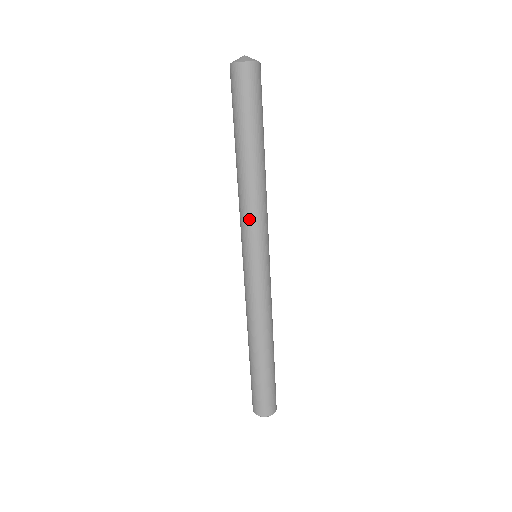
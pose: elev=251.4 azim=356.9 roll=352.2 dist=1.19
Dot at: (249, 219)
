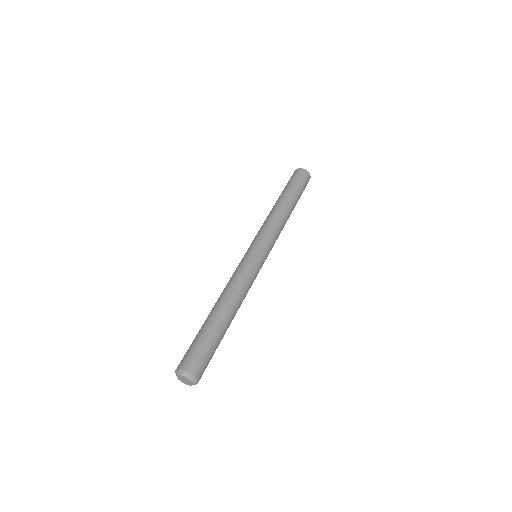
Dot at: (274, 231)
